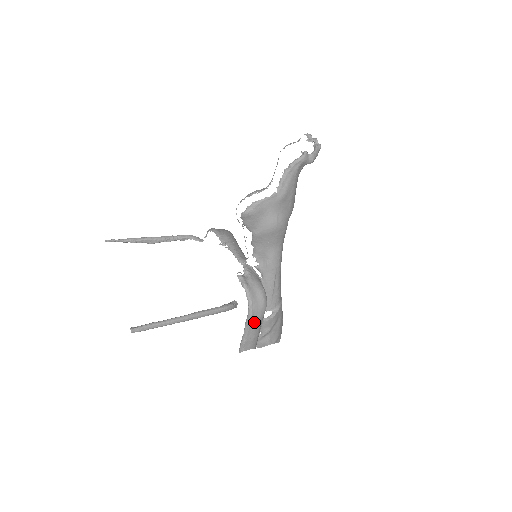
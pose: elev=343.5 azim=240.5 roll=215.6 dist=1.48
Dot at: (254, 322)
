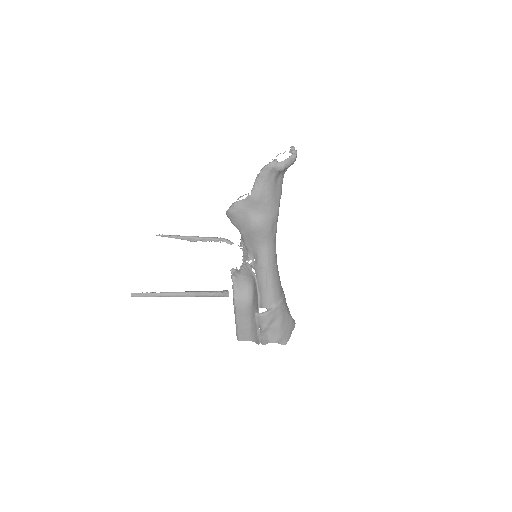
Dot at: (241, 312)
